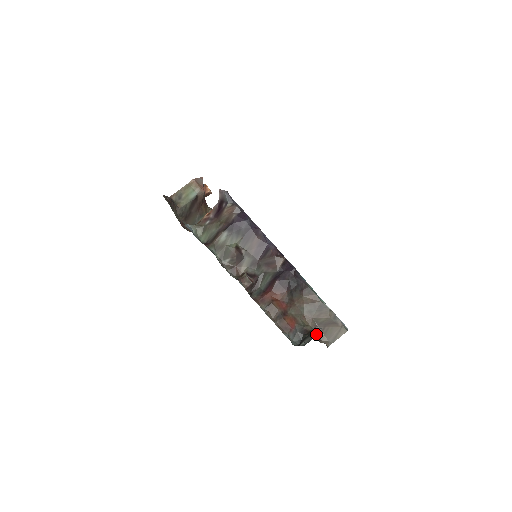
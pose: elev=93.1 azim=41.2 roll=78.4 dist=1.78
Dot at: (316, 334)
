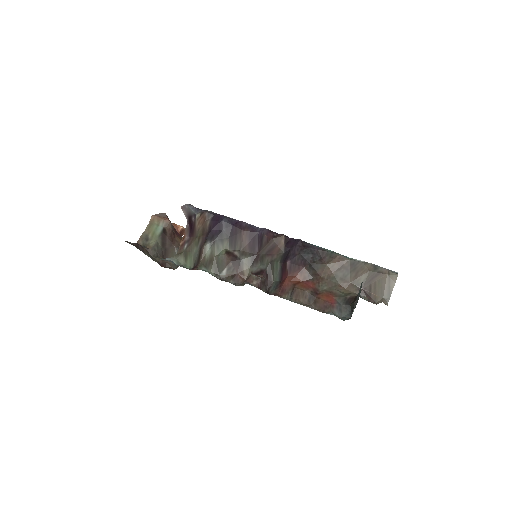
Dot at: (365, 298)
